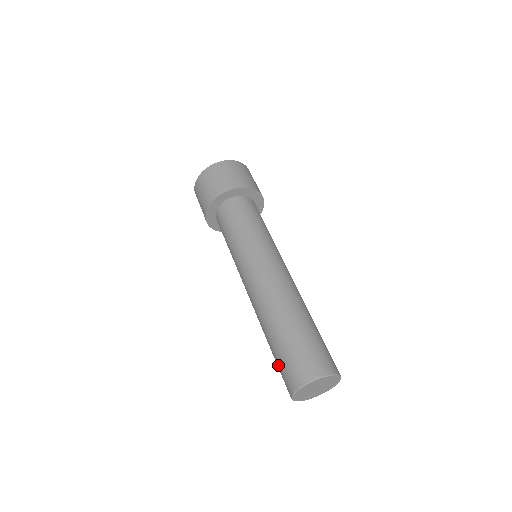
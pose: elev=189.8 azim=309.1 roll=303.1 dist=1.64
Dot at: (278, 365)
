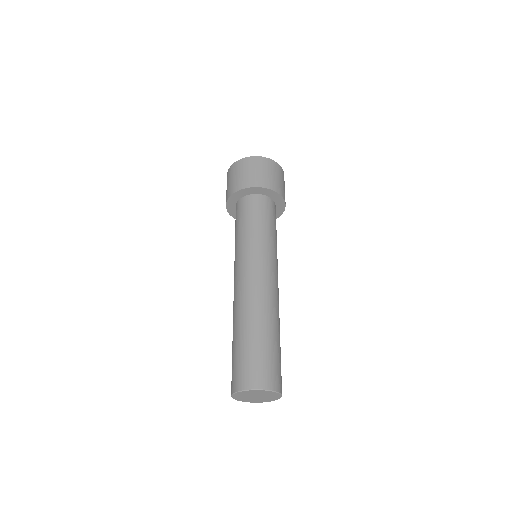
Dot at: occluded
